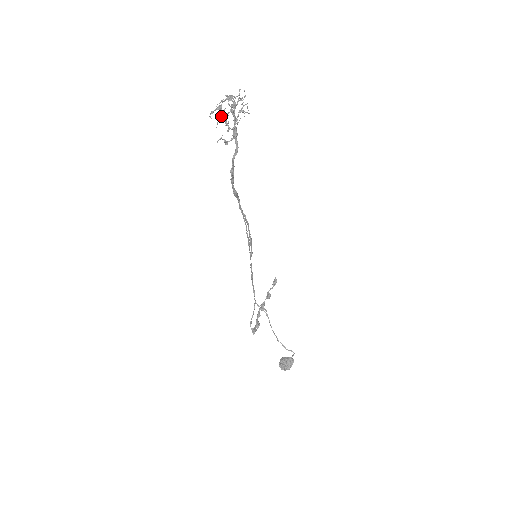
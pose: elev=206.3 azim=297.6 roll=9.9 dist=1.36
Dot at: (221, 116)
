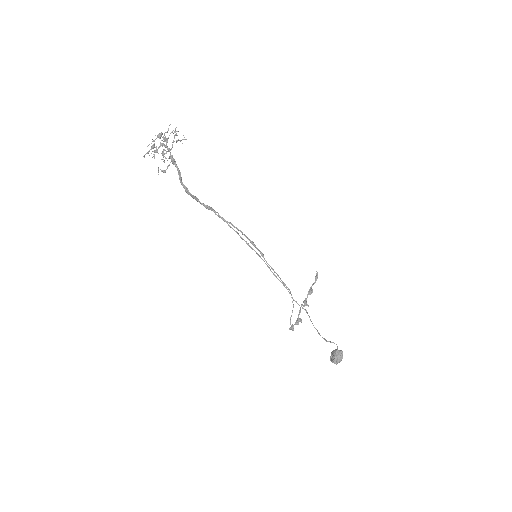
Dot at: occluded
